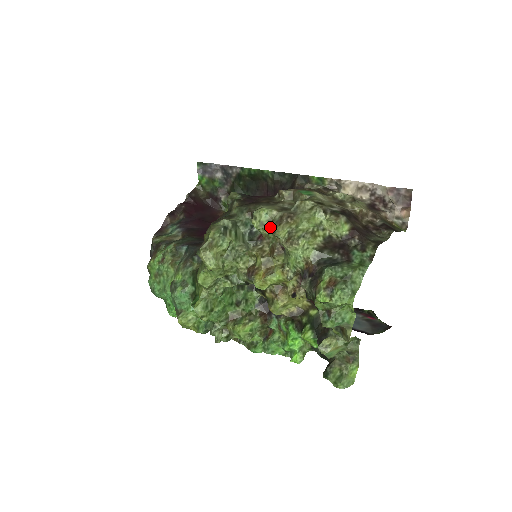
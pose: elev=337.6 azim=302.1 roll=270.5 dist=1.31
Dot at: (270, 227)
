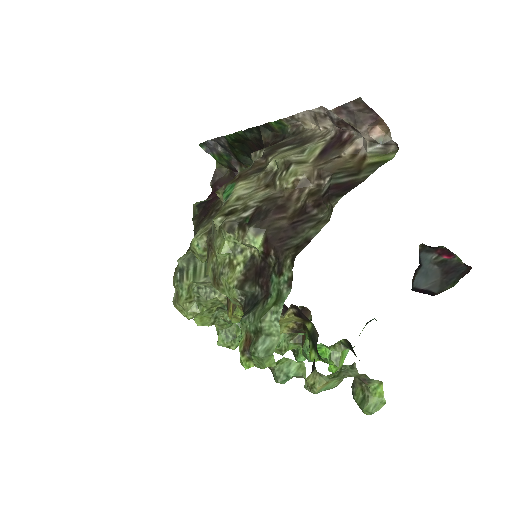
Dot at: occluded
